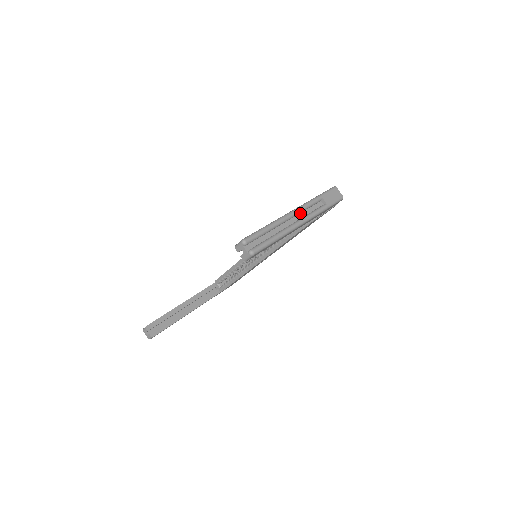
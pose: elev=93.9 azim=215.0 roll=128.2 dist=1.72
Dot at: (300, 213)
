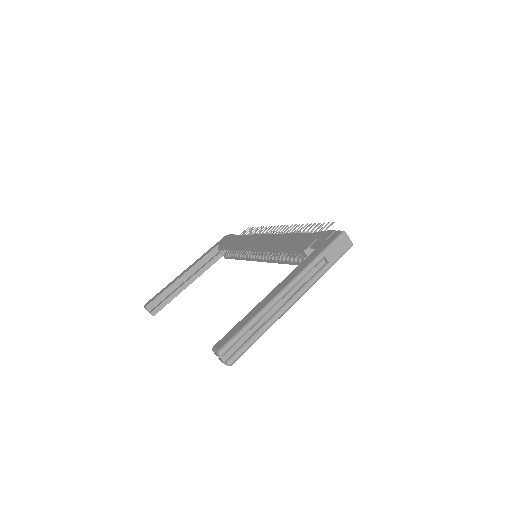
Dot at: (294, 286)
